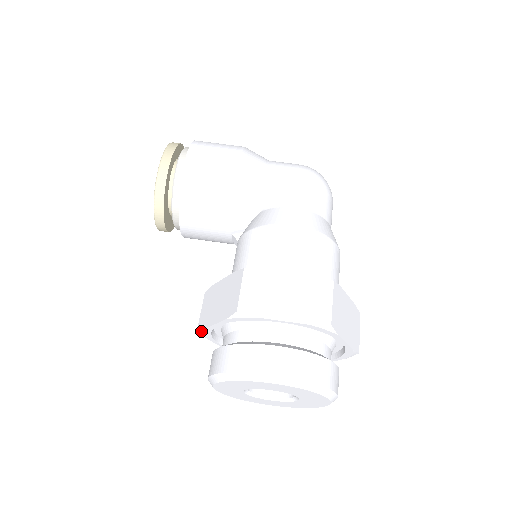
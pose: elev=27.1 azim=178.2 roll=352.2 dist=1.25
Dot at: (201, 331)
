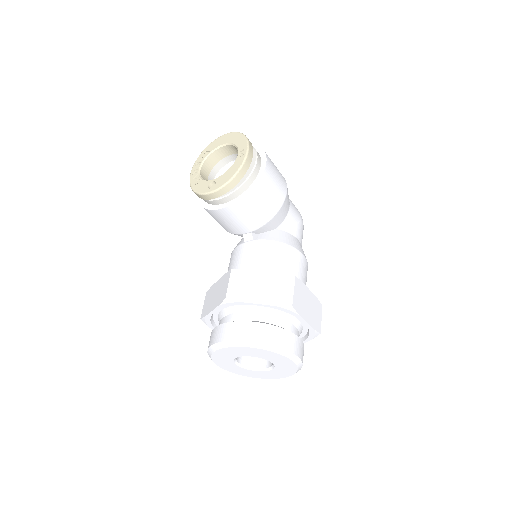
Dot at: (230, 301)
